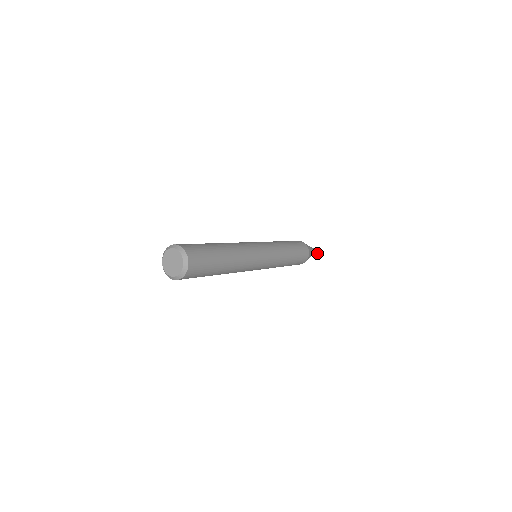
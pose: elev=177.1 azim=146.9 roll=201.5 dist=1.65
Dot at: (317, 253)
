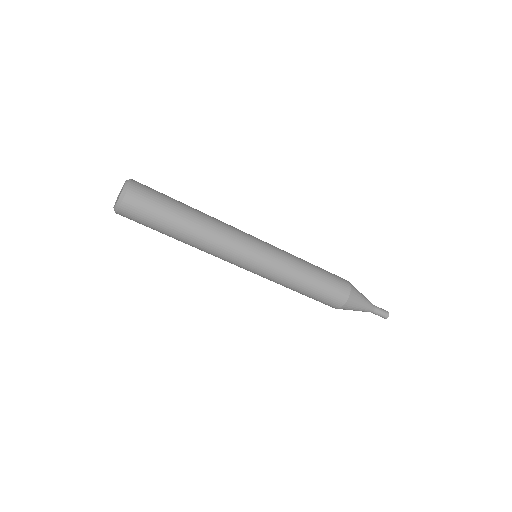
Dot at: (380, 313)
